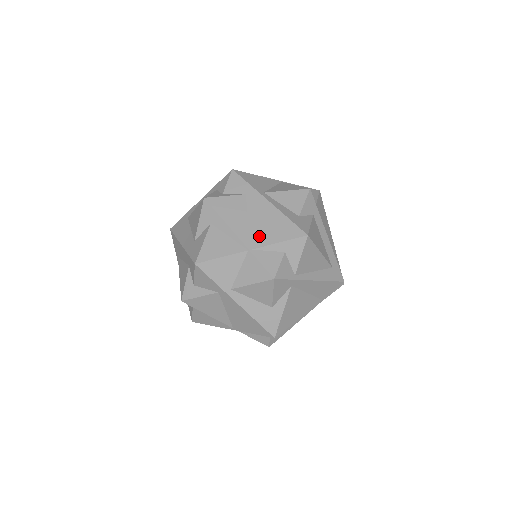
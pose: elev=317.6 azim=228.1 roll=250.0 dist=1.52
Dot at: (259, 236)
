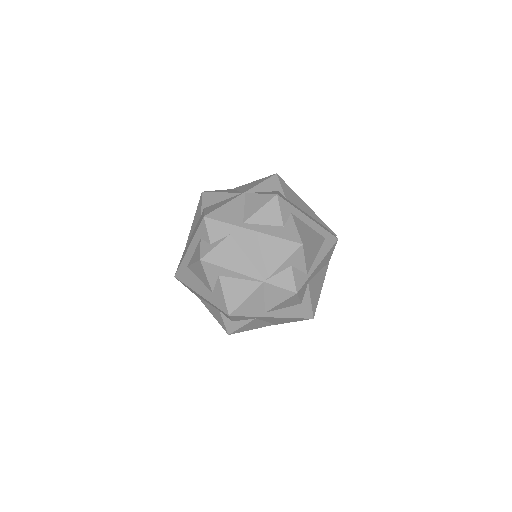
Dot at: (264, 266)
